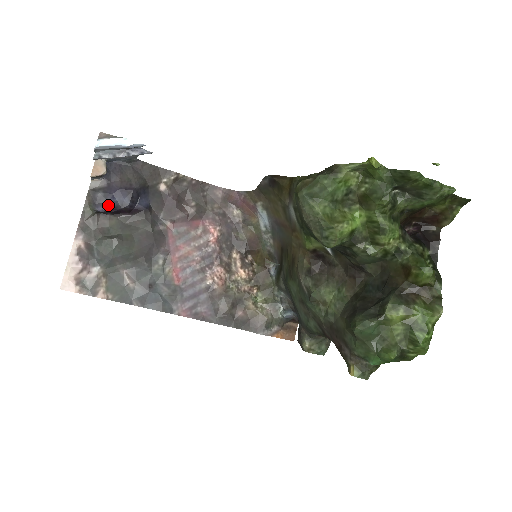
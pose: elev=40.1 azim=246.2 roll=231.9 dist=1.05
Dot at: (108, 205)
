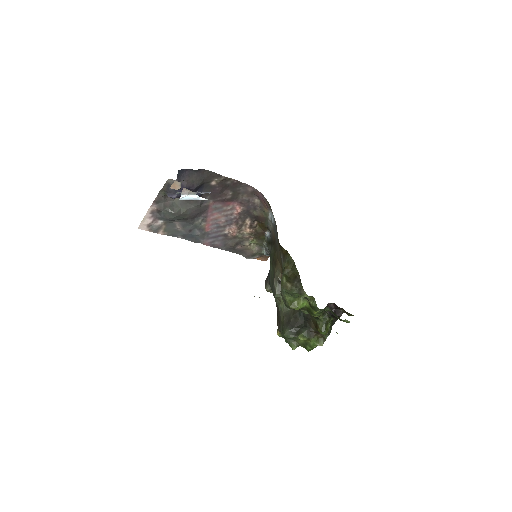
Dot at: (176, 196)
